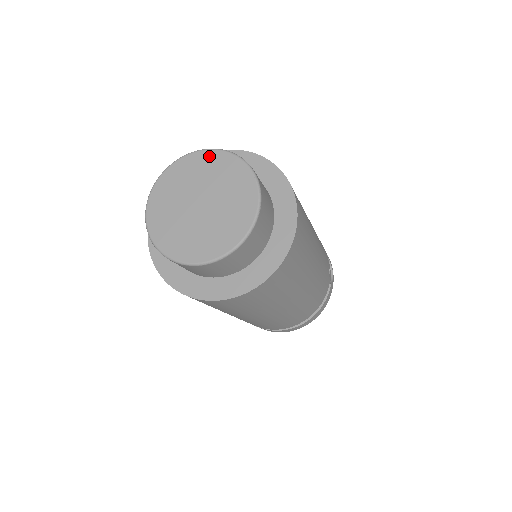
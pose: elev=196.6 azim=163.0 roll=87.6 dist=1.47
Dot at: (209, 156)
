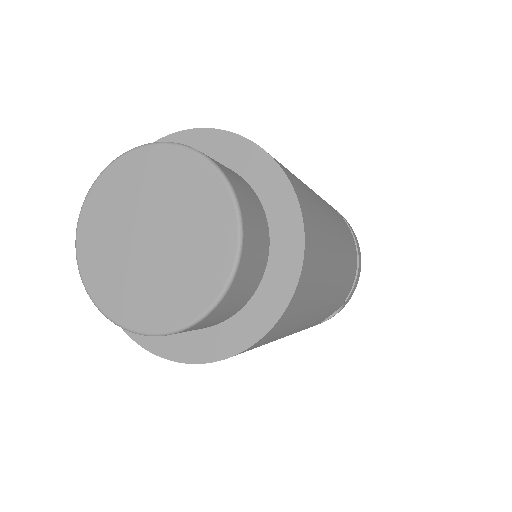
Dot at: (217, 193)
